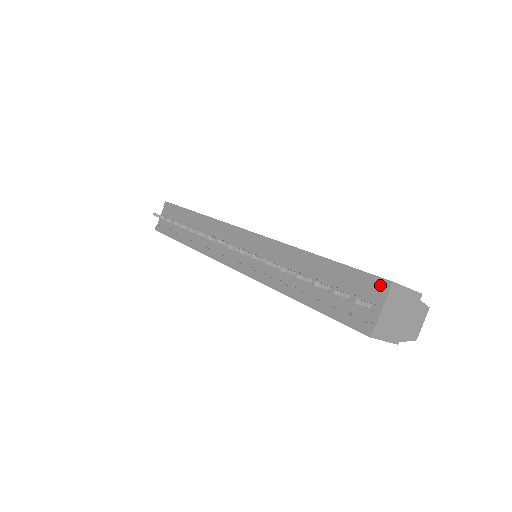
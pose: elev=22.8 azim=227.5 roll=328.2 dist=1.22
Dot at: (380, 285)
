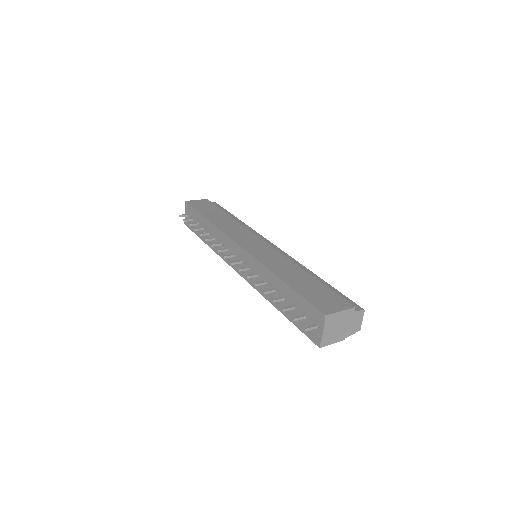
Dot at: (320, 316)
